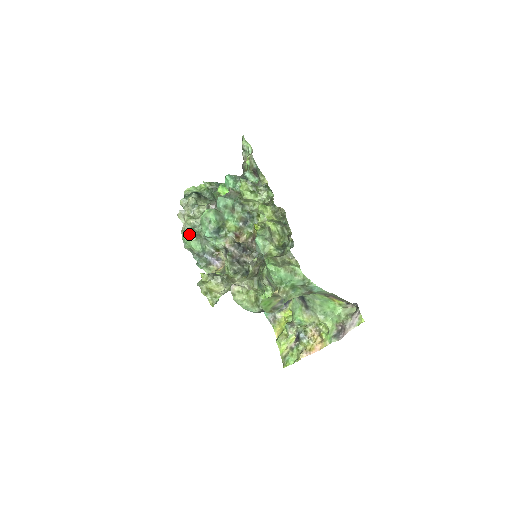
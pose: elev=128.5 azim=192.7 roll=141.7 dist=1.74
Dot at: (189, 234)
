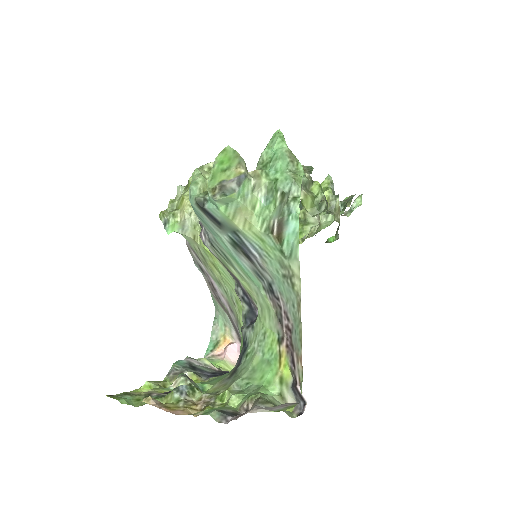
Dot at: occluded
